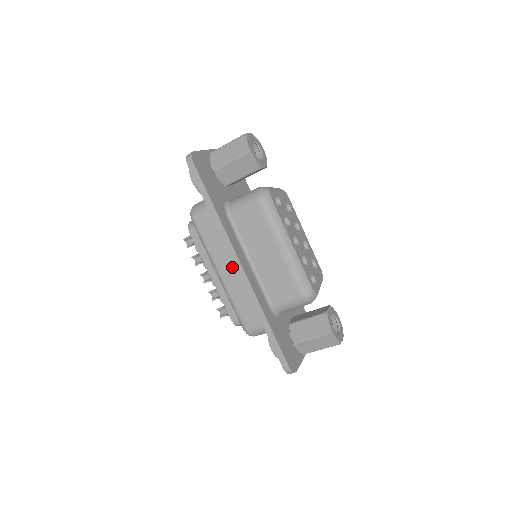
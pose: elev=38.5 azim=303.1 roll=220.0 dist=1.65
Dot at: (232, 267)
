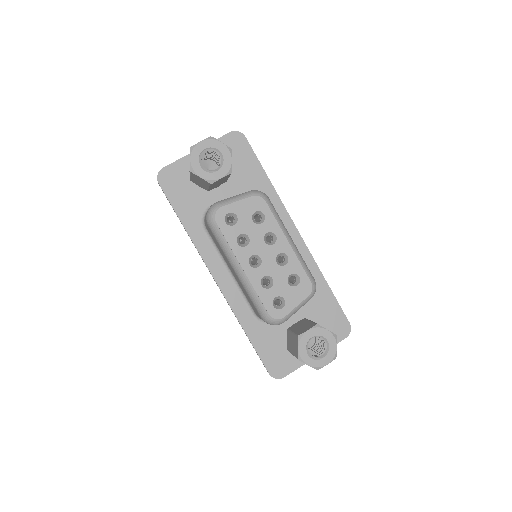
Dot at: occluded
